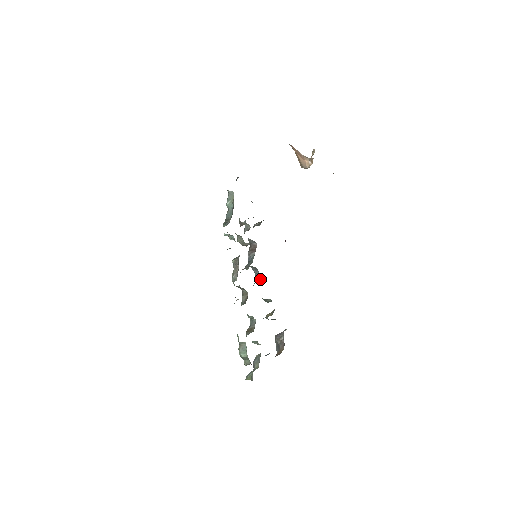
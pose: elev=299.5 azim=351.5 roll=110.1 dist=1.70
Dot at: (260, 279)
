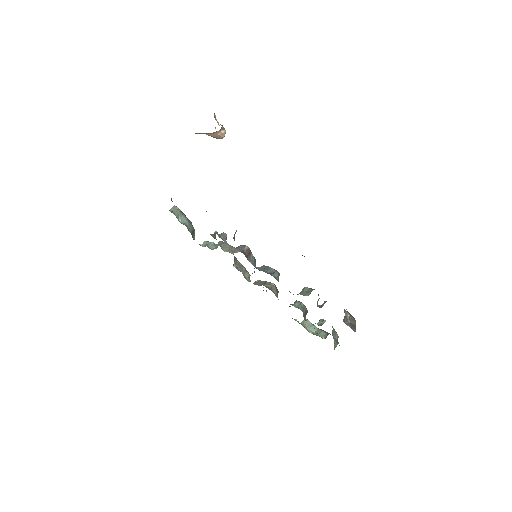
Dot at: (279, 274)
